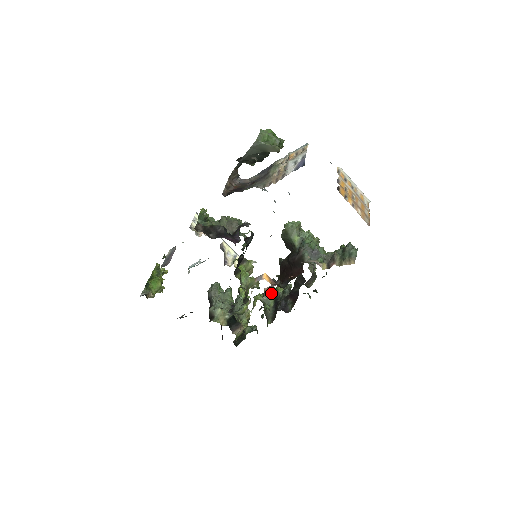
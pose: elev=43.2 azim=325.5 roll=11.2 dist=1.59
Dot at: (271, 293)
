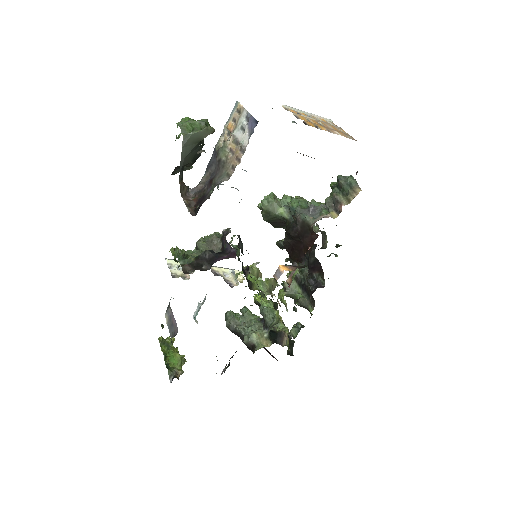
Dot at: occluded
